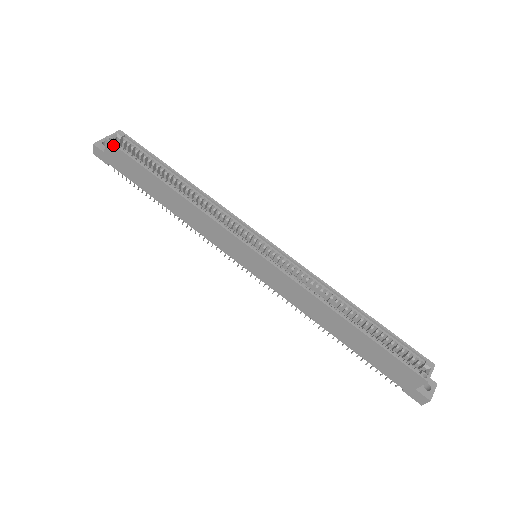
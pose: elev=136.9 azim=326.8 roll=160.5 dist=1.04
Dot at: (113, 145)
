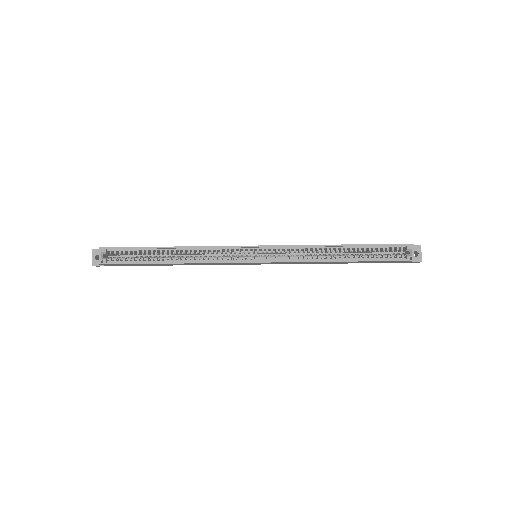
Dot at: (108, 264)
